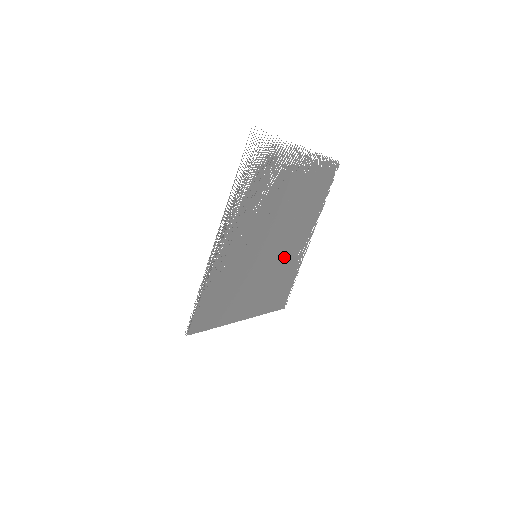
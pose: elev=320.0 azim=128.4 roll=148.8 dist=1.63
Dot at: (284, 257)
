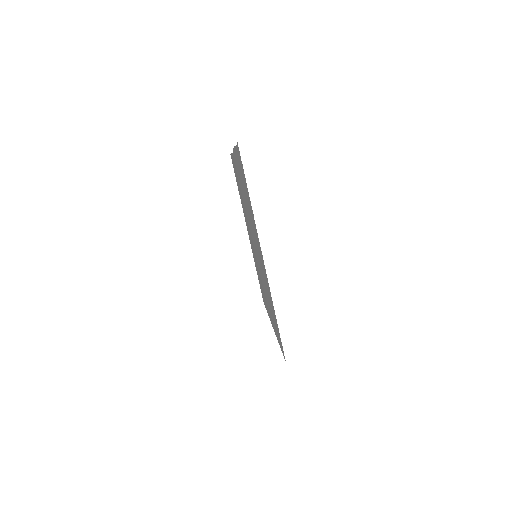
Dot at: (243, 201)
